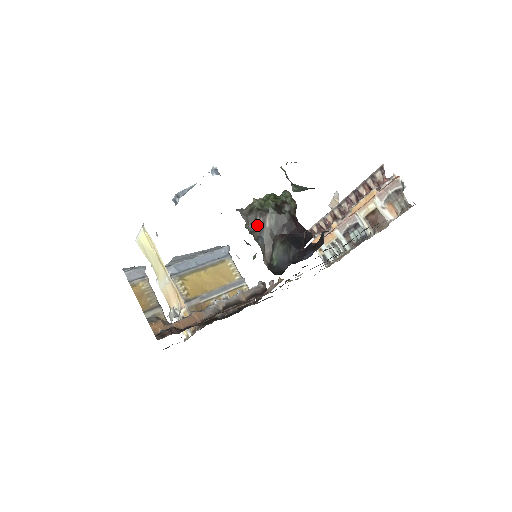
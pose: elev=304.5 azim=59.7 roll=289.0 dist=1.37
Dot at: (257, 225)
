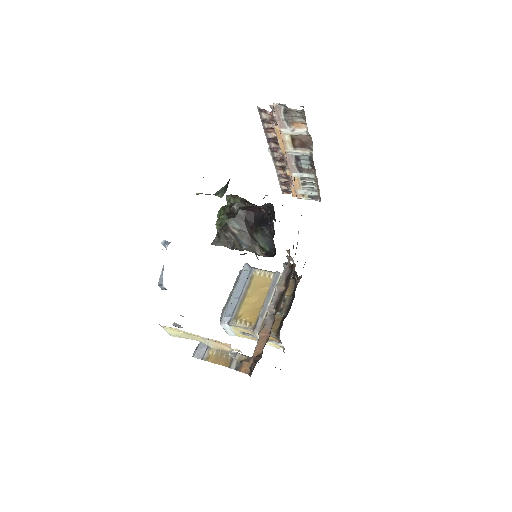
Dot at: (231, 240)
